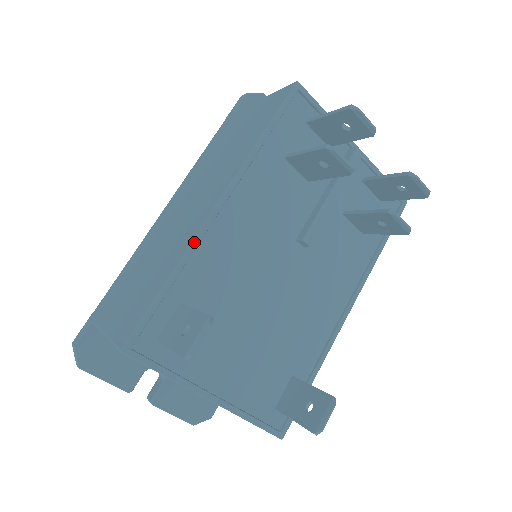
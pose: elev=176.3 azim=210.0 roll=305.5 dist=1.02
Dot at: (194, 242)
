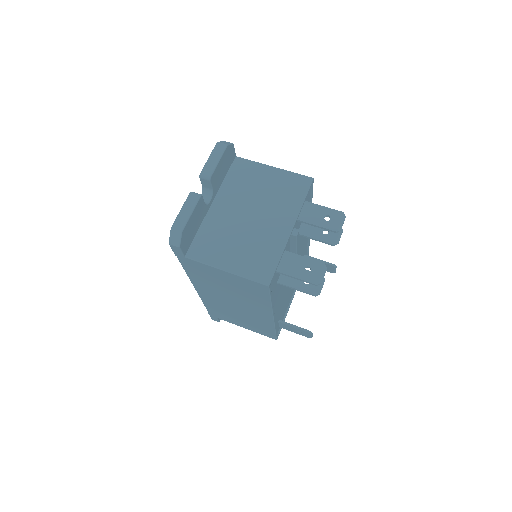
Dot at: (275, 324)
